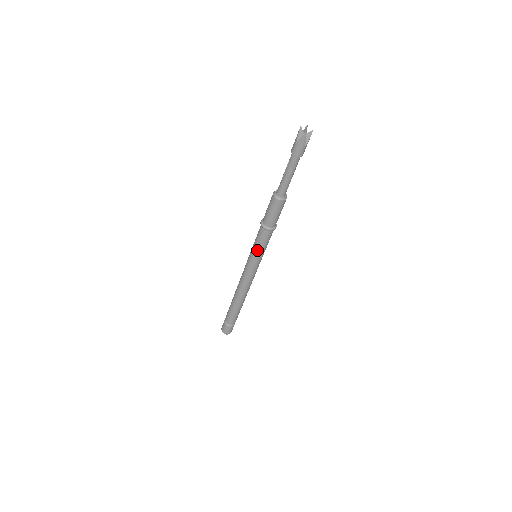
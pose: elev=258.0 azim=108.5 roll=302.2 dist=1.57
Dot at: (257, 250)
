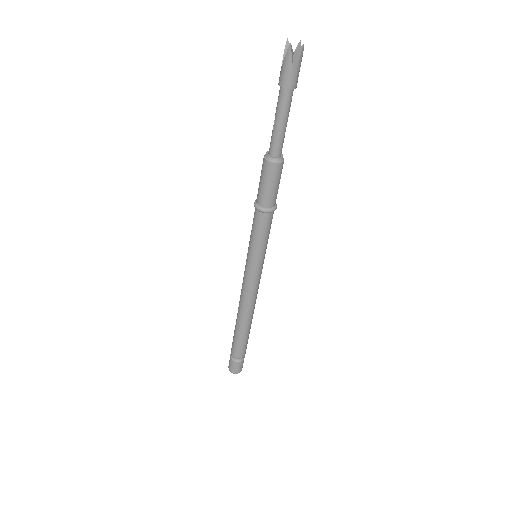
Dot at: (252, 244)
